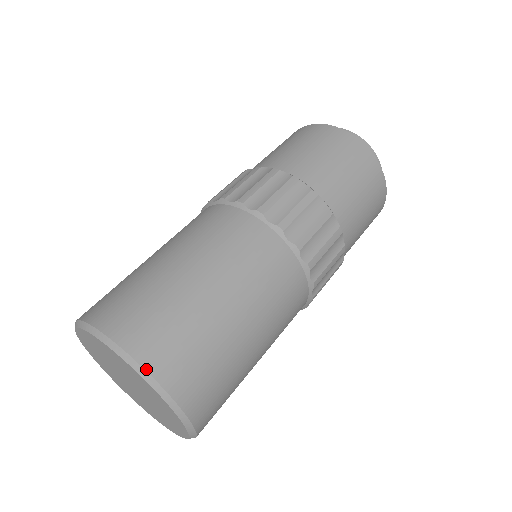
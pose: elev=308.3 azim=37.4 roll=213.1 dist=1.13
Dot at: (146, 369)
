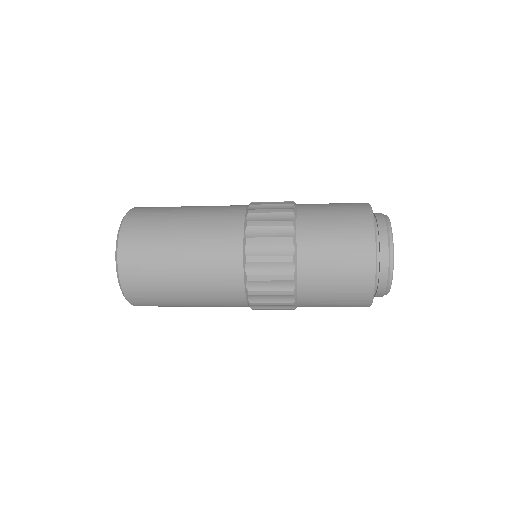
Dot at: (125, 217)
